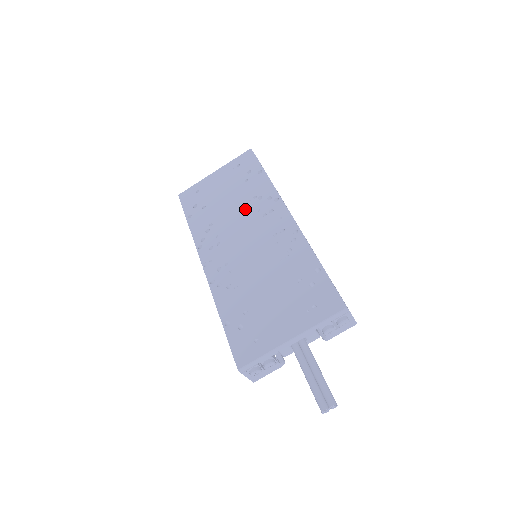
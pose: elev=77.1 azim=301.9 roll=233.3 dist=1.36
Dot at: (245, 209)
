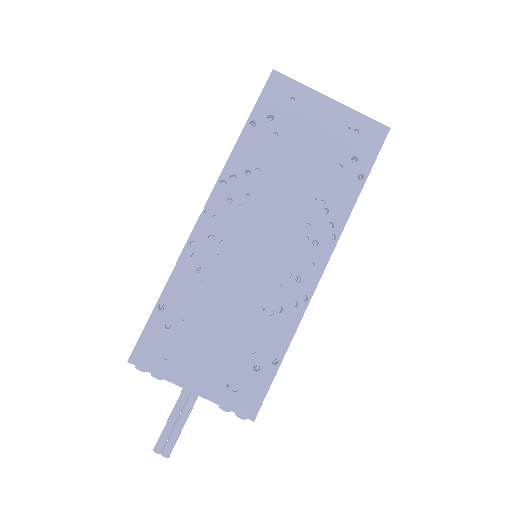
Dot at: (301, 203)
